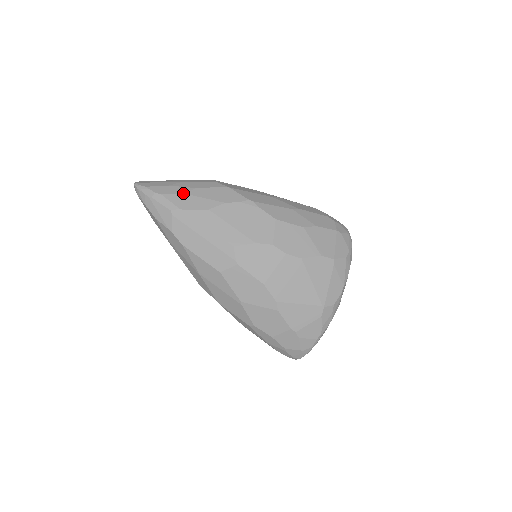
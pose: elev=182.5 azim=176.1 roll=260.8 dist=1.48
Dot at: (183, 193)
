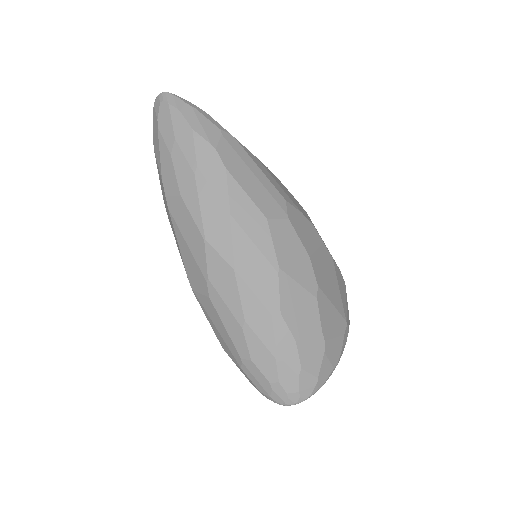
Dot at: occluded
